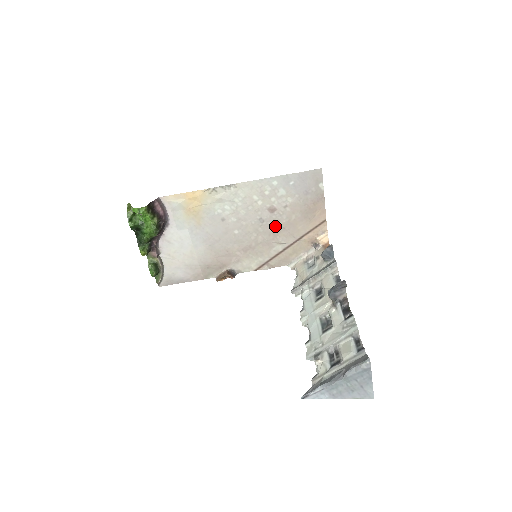
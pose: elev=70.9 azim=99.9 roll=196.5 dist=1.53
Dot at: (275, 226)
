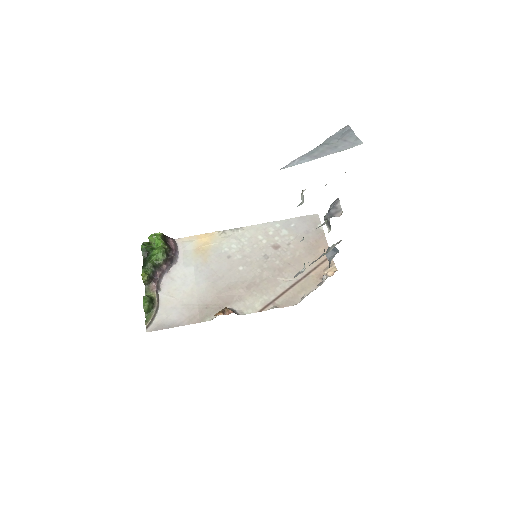
Dot at: (280, 262)
